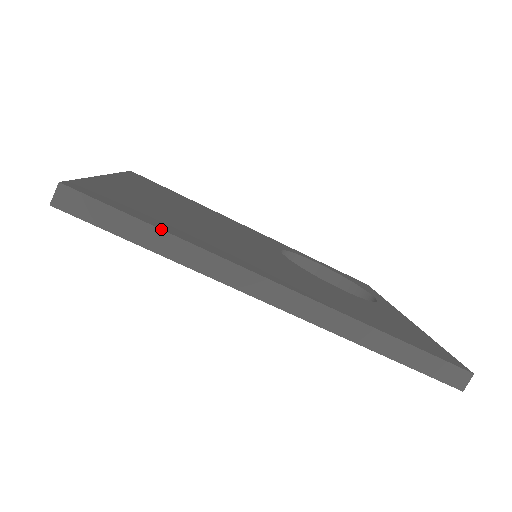
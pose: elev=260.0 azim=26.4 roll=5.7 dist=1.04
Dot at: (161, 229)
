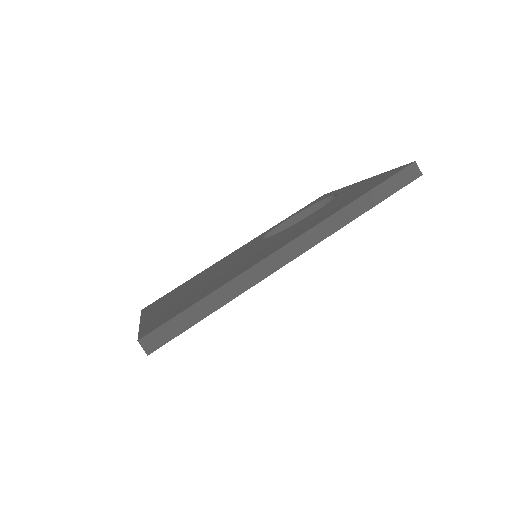
Dot at: (204, 297)
